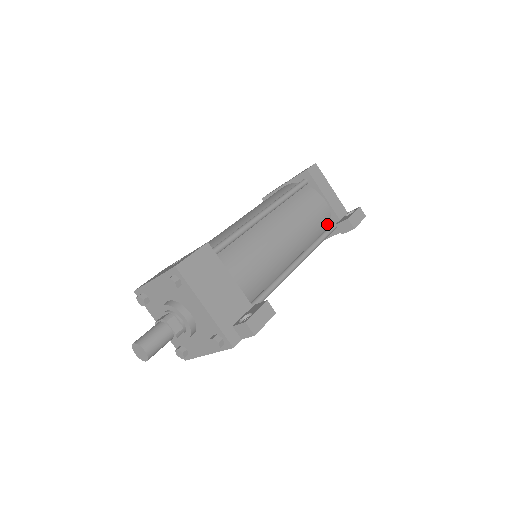
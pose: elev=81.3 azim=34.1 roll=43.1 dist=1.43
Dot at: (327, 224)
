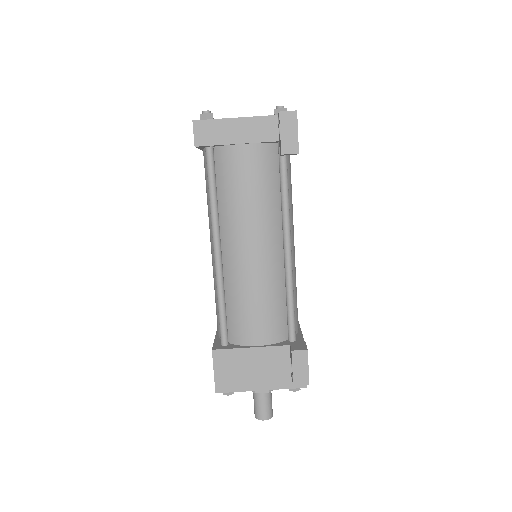
Dot at: (274, 155)
